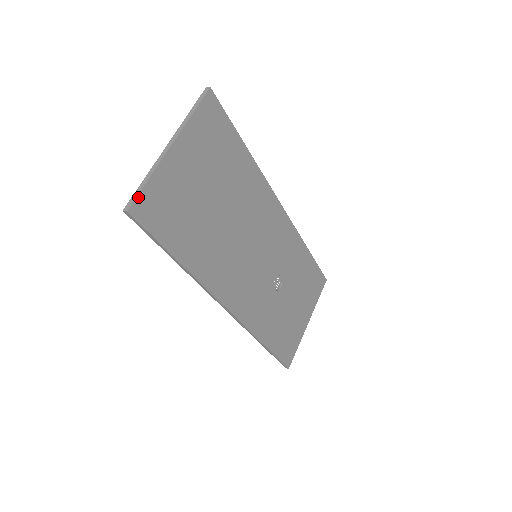
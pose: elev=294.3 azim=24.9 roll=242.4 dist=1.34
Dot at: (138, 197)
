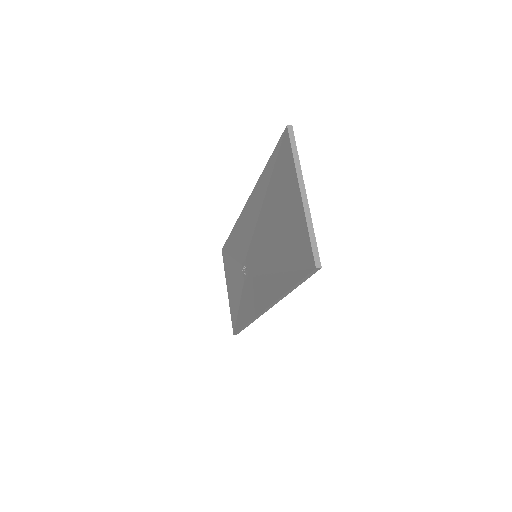
Dot at: (317, 251)
